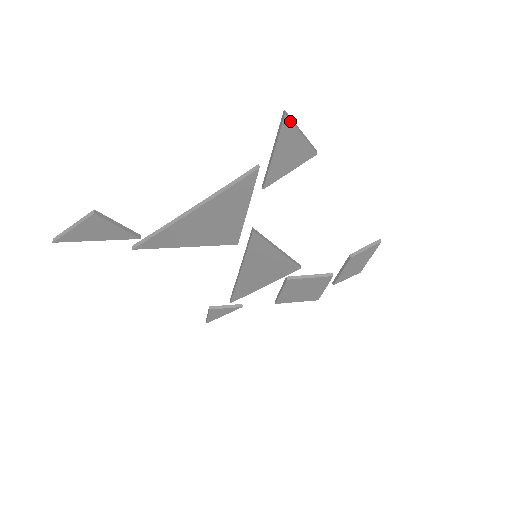
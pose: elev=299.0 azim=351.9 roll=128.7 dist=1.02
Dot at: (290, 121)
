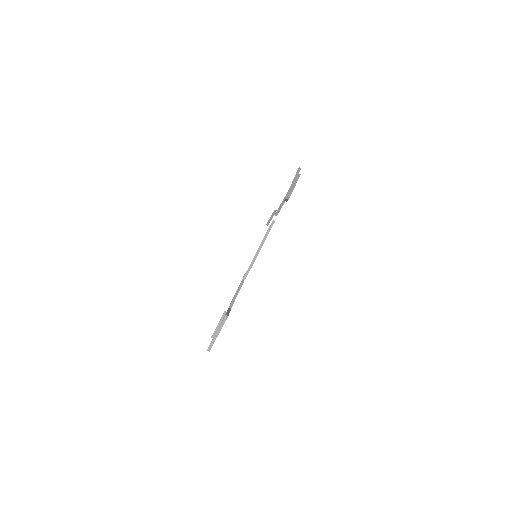
Dot at: (212, 345)
